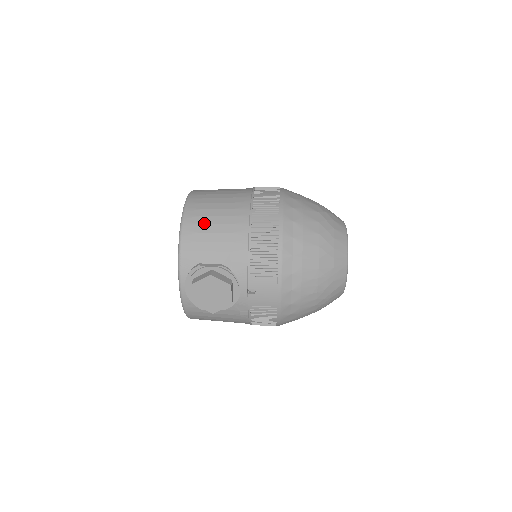
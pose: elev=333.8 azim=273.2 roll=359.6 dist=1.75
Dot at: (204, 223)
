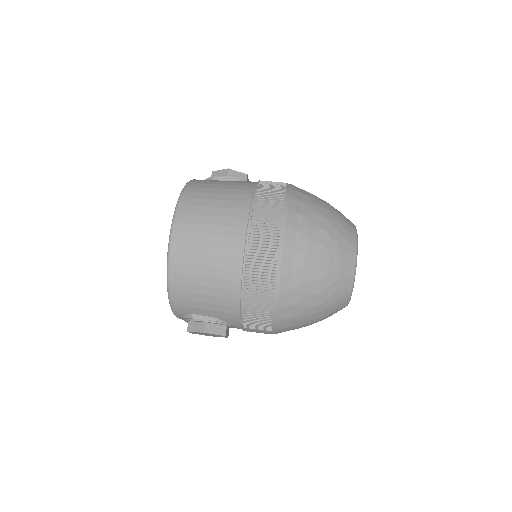
Dot at: (192, 283)
